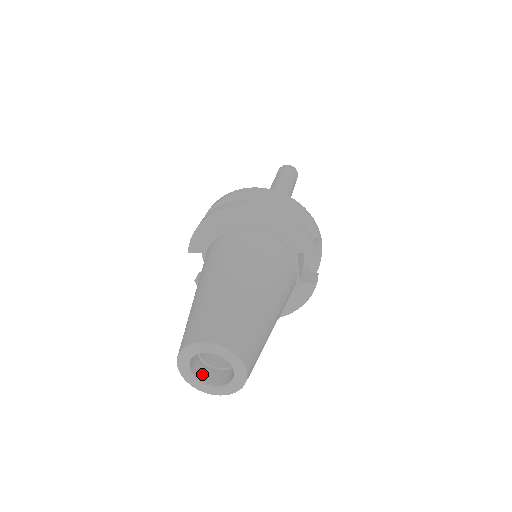
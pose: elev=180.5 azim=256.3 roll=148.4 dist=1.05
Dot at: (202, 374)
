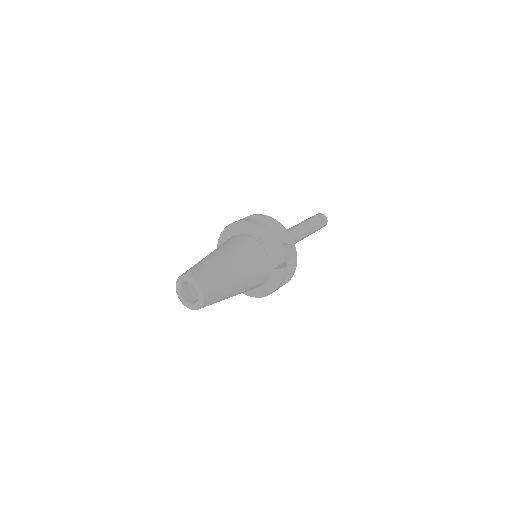
Dot at: (189, 299)
